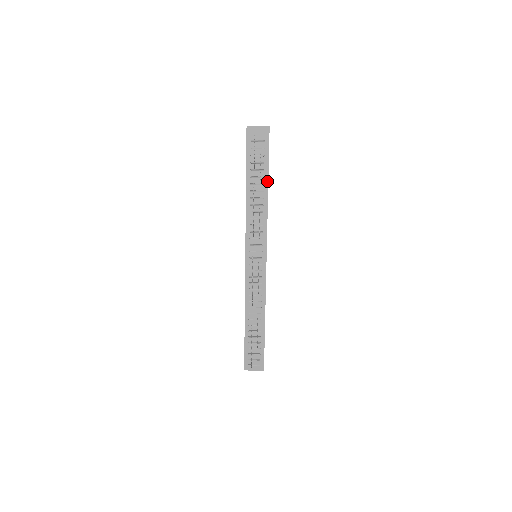
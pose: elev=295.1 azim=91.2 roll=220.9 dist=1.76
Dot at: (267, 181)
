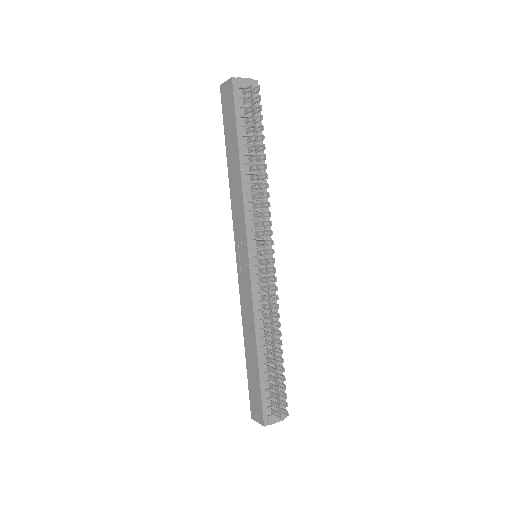
Dot at: occluded
